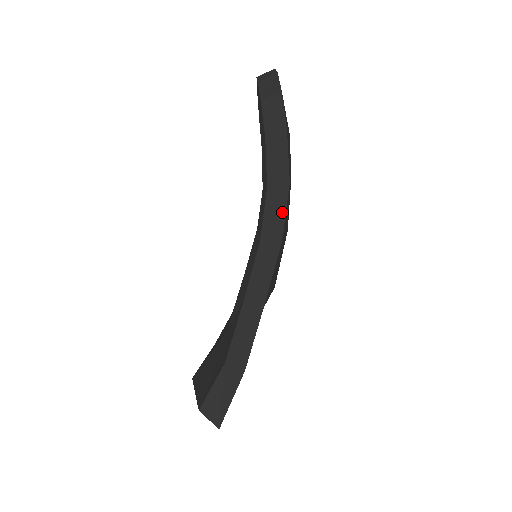
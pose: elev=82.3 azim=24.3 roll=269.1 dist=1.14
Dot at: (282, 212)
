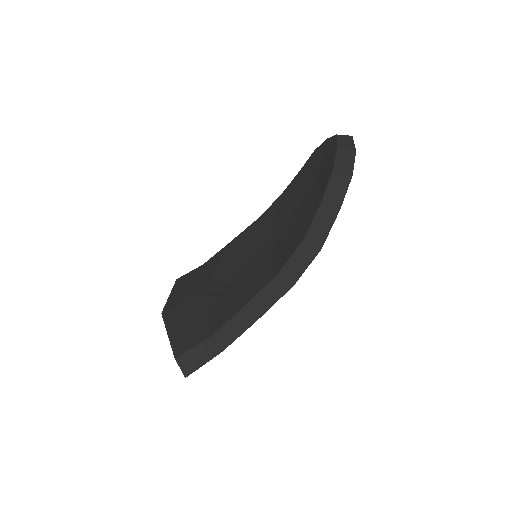
Dot at: (305, 265)
